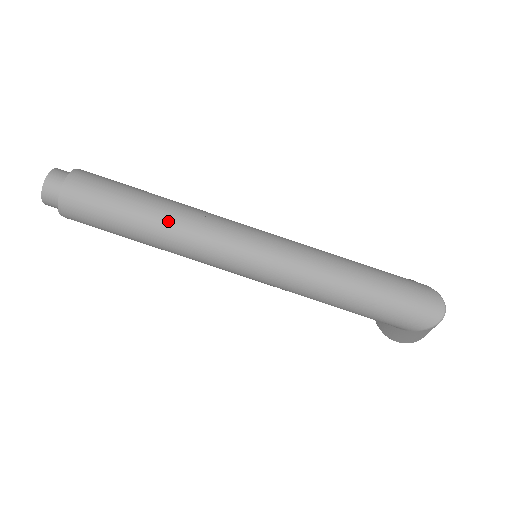
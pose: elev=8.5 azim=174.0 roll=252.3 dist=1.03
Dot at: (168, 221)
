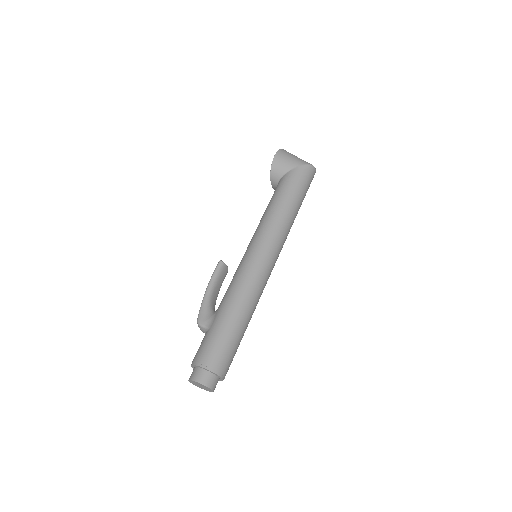
Dot at: (252, 312)
